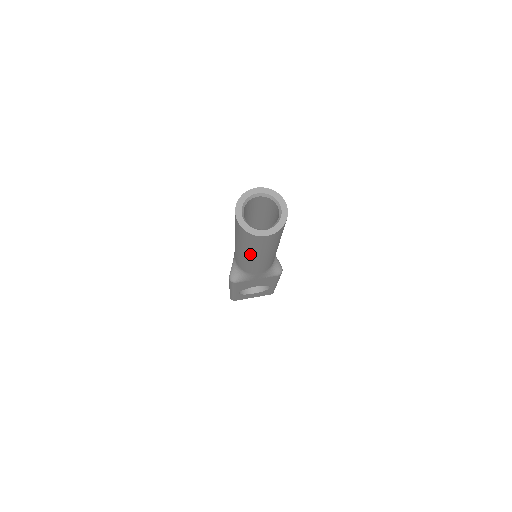
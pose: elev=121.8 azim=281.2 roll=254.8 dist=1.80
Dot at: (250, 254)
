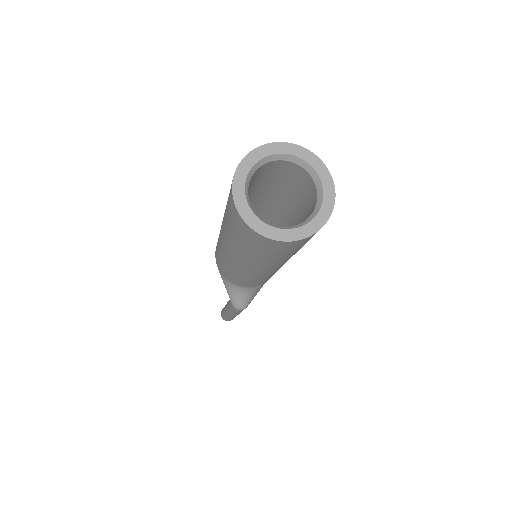
Dot at: (279, 264)
